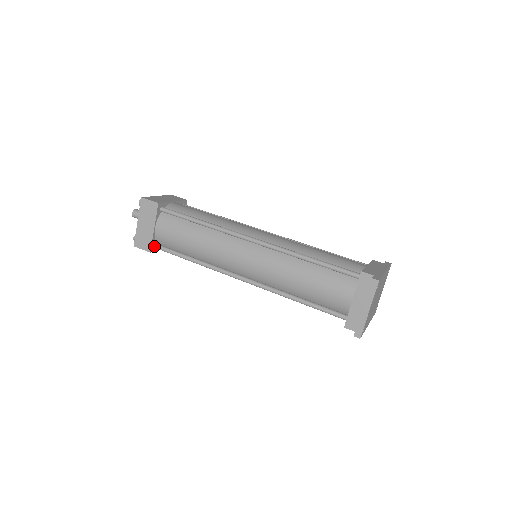
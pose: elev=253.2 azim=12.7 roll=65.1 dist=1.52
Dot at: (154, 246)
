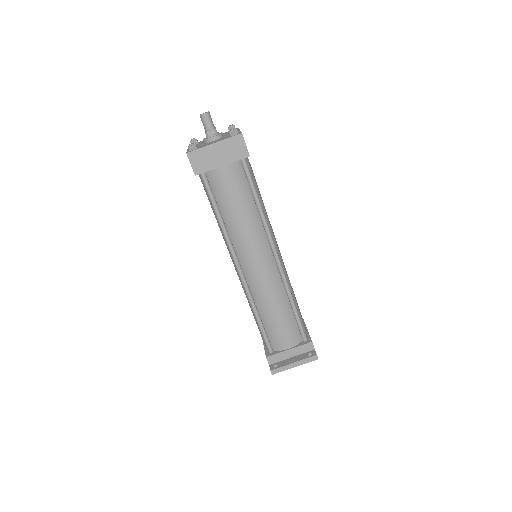
Dot at: (202, 173)
